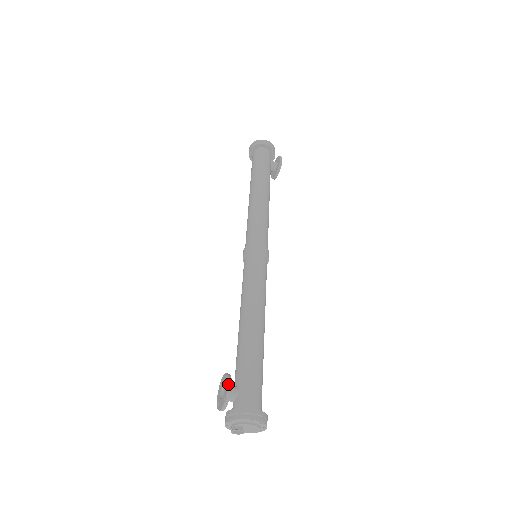
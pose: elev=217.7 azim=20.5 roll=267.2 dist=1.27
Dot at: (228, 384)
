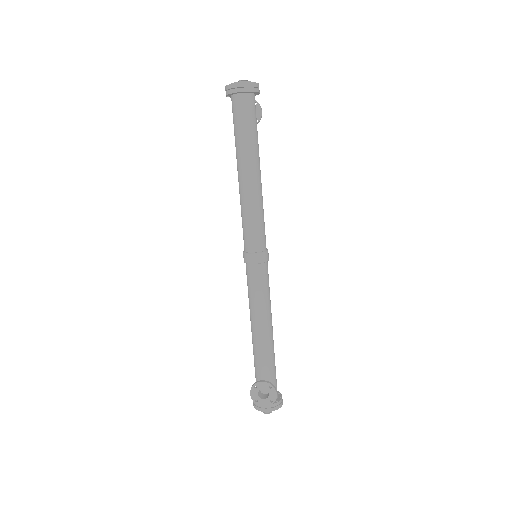
Dot at: occluded
